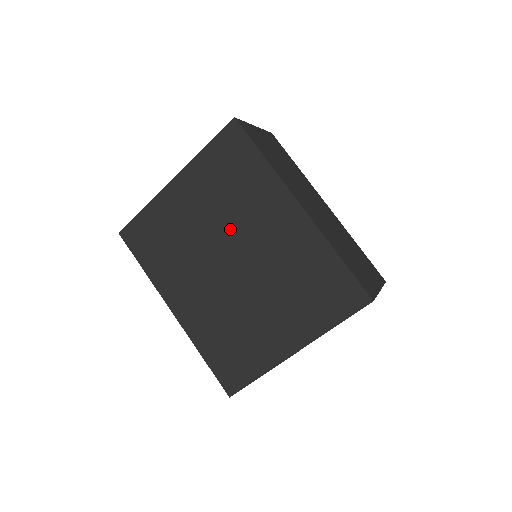
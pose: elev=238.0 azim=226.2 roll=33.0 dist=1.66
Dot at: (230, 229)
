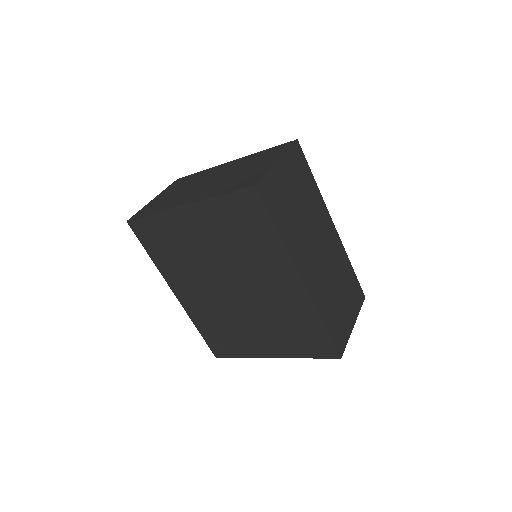
Dot at: (234, 267)
